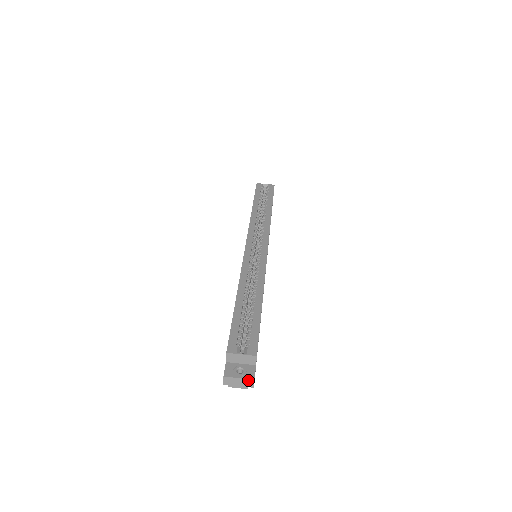
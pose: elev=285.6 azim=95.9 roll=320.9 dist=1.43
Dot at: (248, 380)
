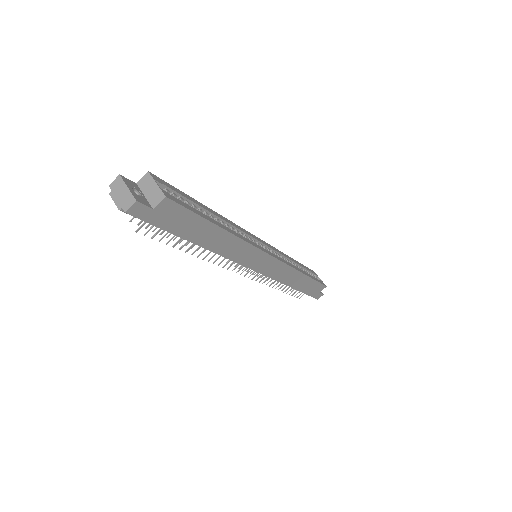
Dot at: (132, 197)
